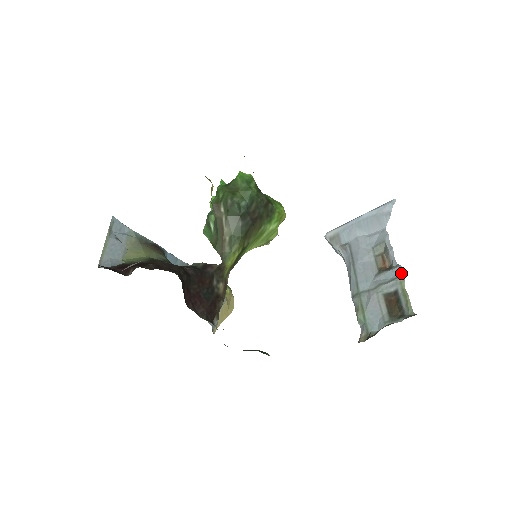
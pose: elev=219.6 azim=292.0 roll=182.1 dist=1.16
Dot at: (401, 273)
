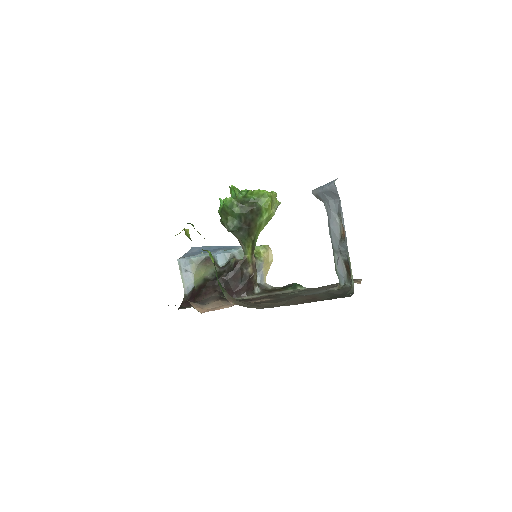
Dot at: (347, 250)
